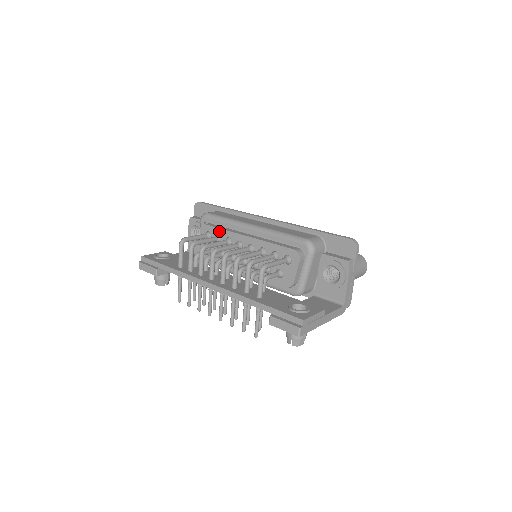
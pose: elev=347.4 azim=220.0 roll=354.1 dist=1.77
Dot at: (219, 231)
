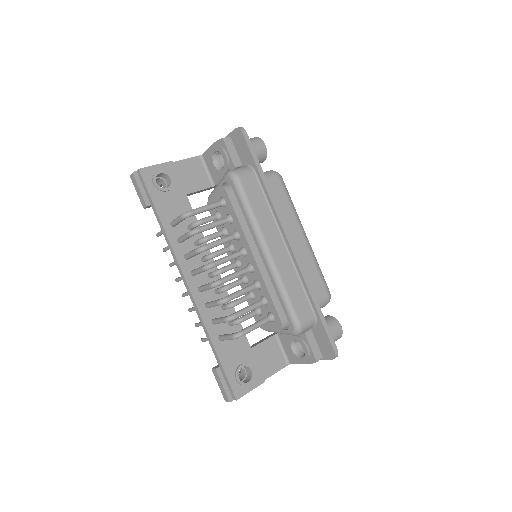
Dot at: (235, 217)
